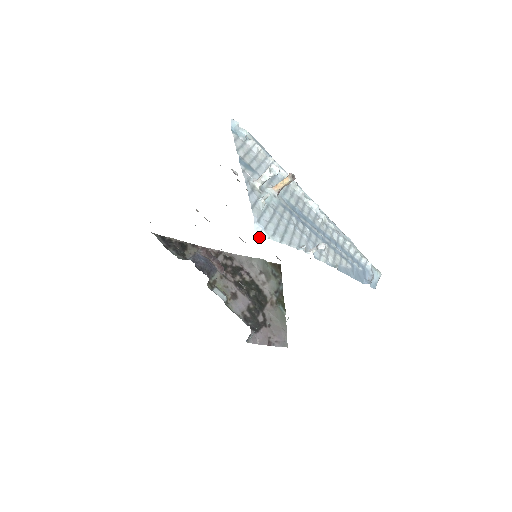
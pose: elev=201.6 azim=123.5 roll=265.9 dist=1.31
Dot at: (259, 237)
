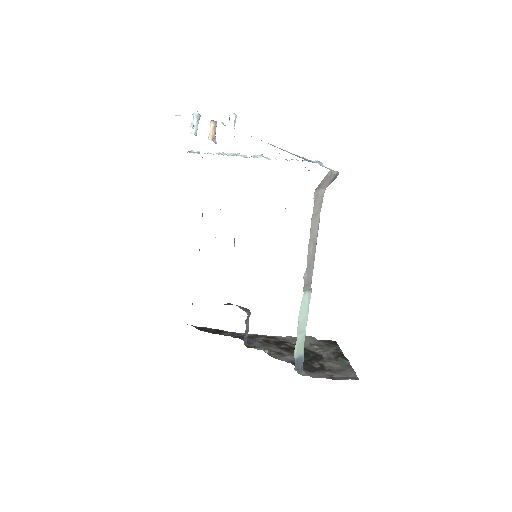
Dot at: occluded
